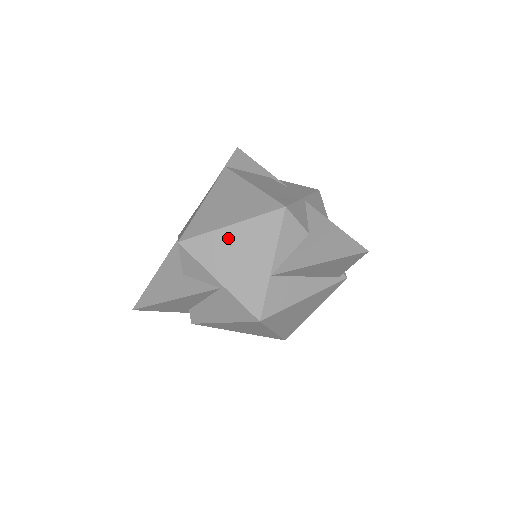
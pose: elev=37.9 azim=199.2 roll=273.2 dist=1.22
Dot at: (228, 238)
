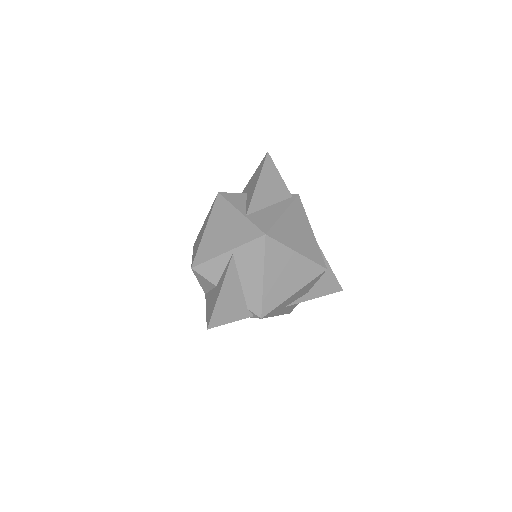
Dot at: (210, 234)
